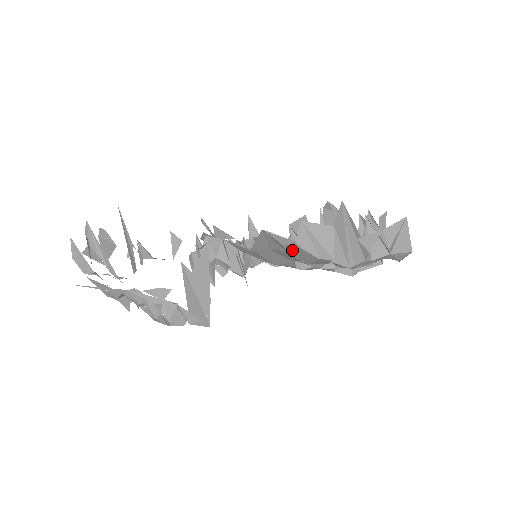
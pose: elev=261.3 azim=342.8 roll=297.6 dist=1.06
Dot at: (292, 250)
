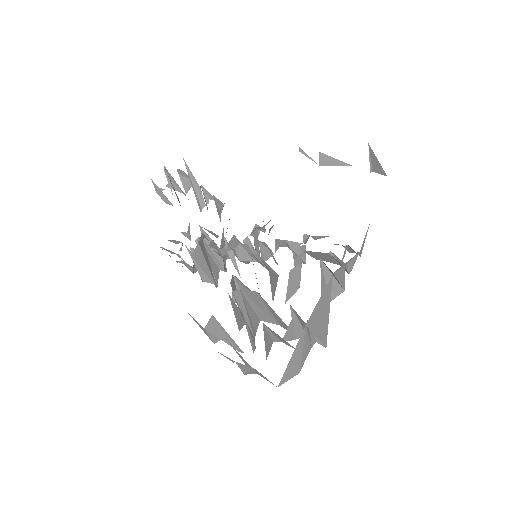
Dot at: occluded
